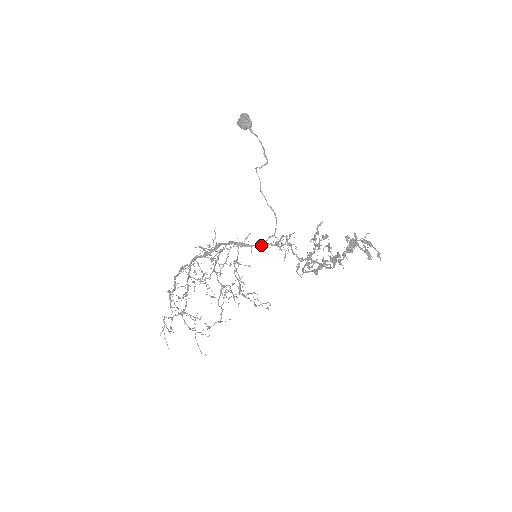
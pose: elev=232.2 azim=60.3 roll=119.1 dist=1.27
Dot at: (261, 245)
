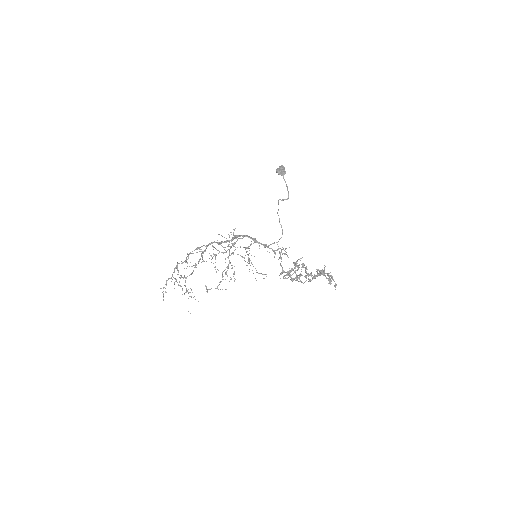
Dot at: (266, 246)
